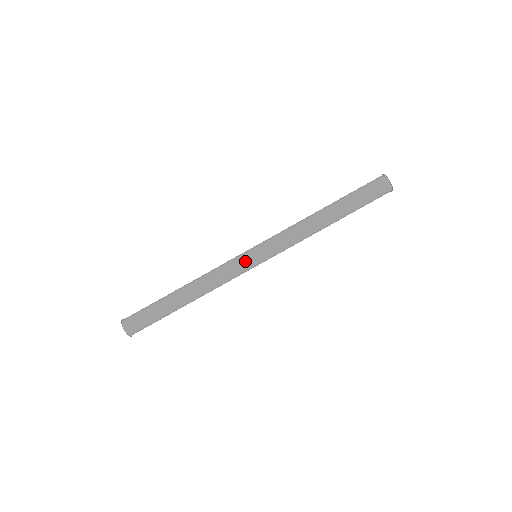
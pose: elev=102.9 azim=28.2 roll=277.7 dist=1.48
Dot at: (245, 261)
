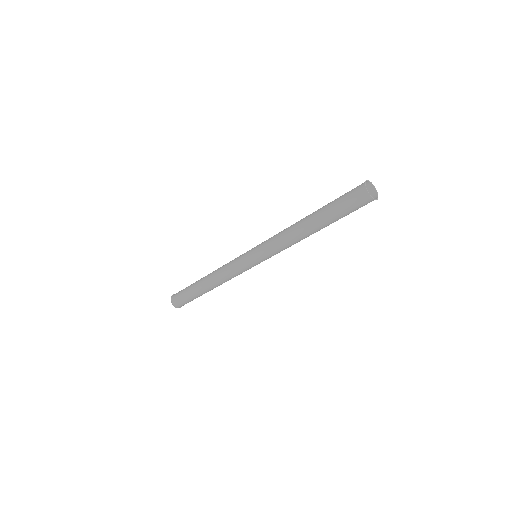
Dot at: (243, 255)
